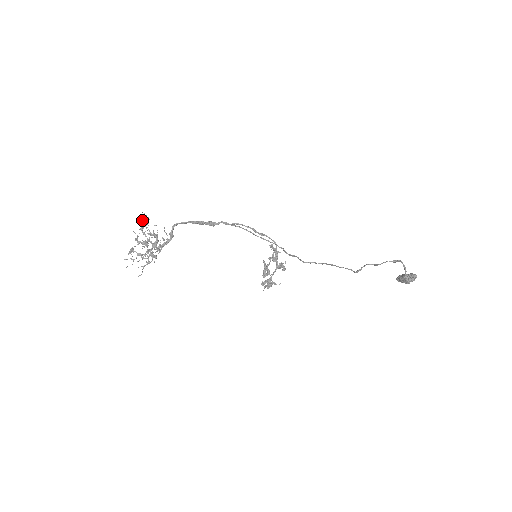
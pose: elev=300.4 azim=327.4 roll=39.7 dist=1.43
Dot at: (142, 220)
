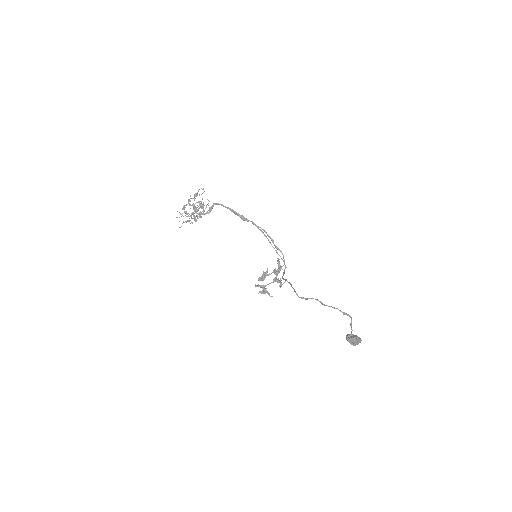
Dot at: (198, 190)
